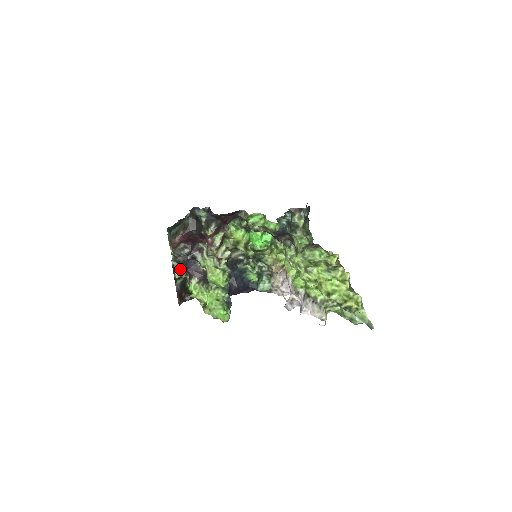
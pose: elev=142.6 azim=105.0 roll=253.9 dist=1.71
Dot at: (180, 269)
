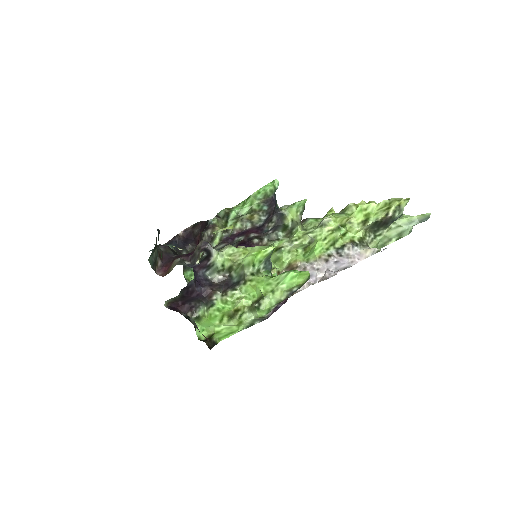
Dot at: occluded
